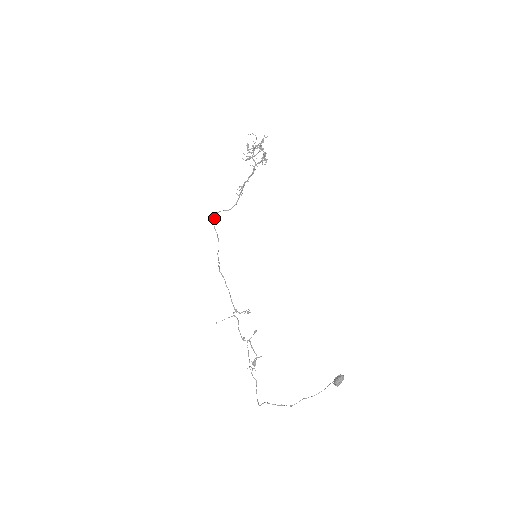
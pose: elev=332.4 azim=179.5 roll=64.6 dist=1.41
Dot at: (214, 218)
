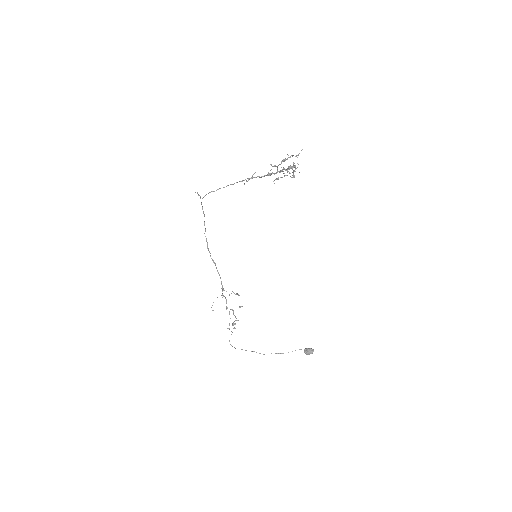
Dot at: (204, 196)
